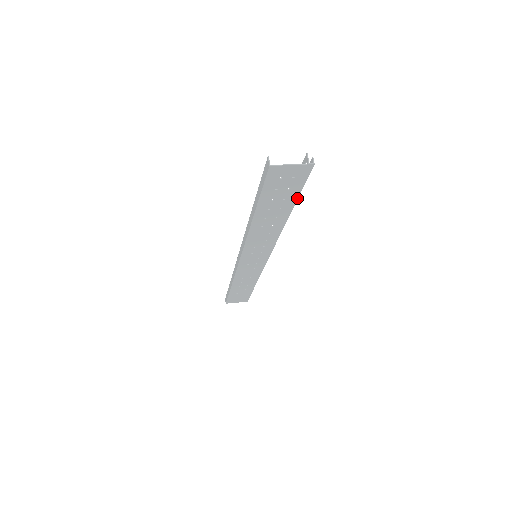
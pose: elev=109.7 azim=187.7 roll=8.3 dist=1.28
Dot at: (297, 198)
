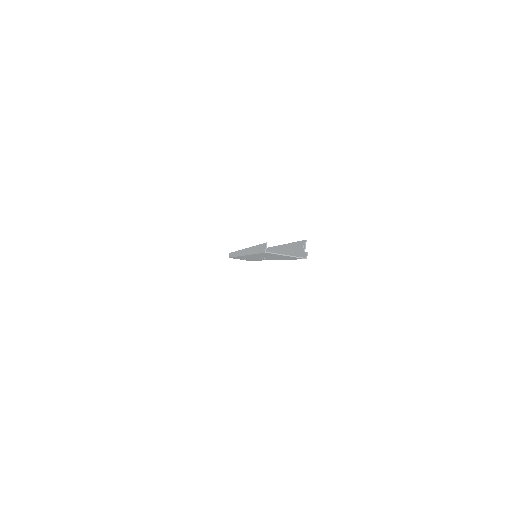
Dot at: (292, 259)
